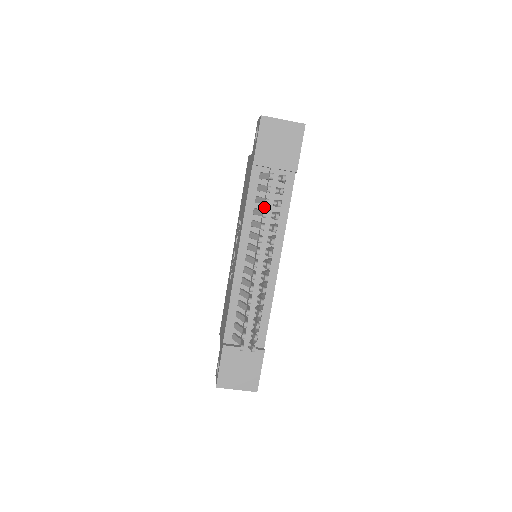
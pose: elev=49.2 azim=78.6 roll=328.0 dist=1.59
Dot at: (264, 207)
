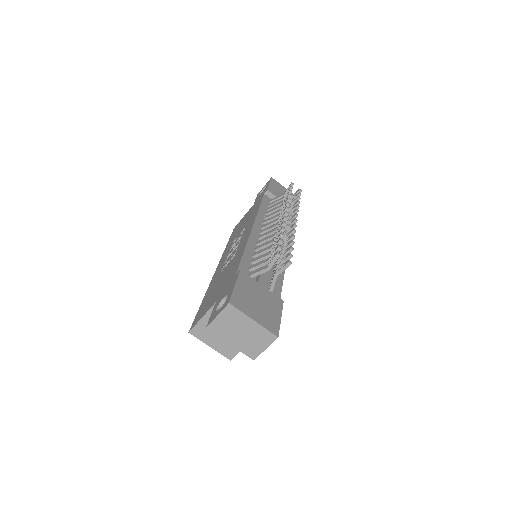
Dot at: occluded
